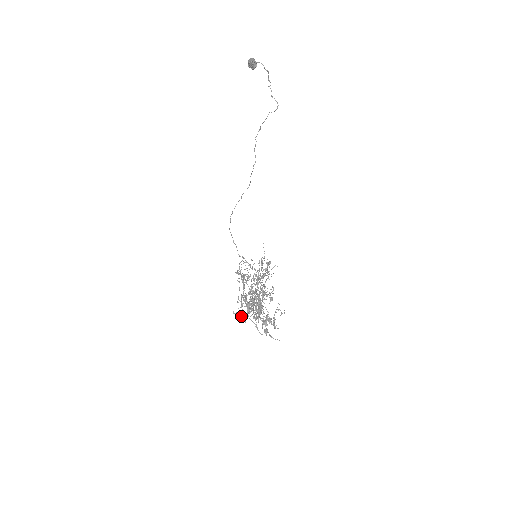
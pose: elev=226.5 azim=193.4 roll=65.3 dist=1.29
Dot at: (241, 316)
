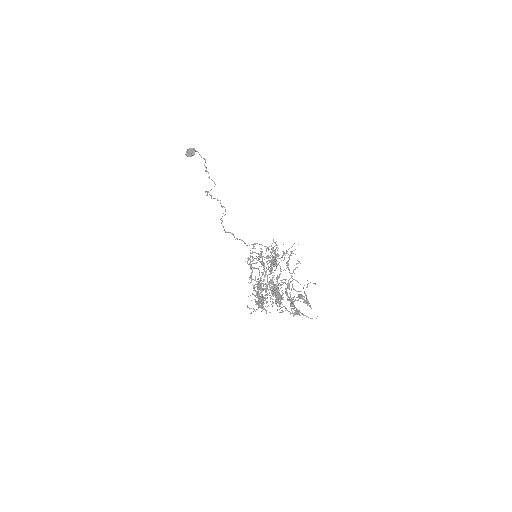
Dot at: (258, 308)
